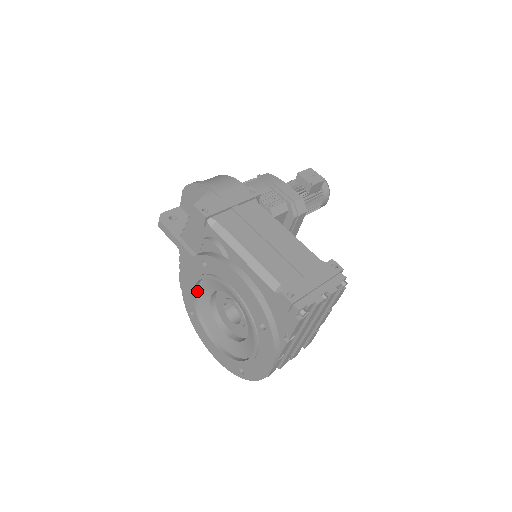
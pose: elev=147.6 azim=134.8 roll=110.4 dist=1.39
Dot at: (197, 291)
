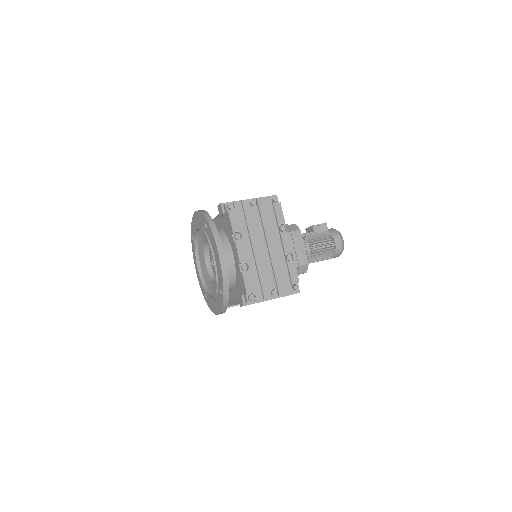
Dot at: (202, 271)
